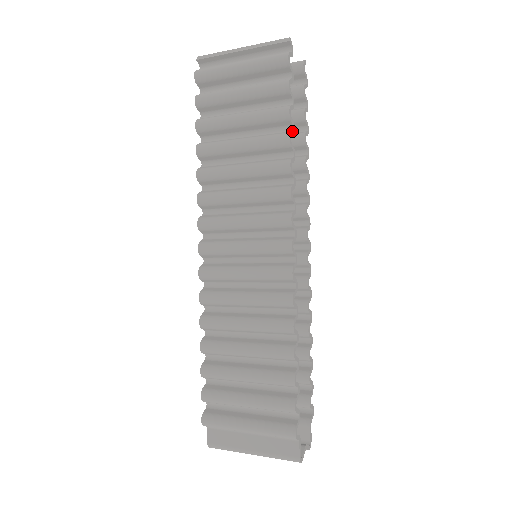
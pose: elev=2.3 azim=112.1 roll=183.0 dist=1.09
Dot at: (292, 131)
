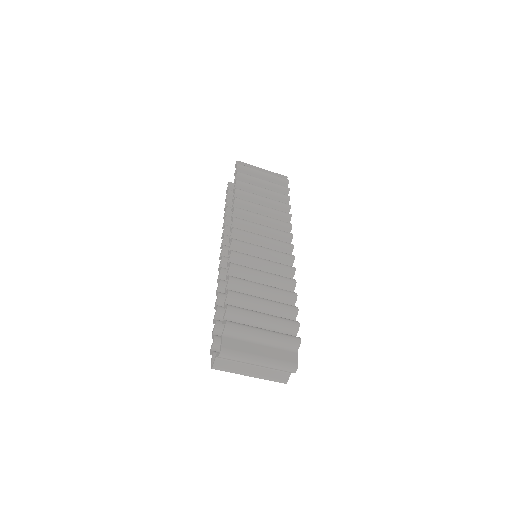
Dot at: occluded
